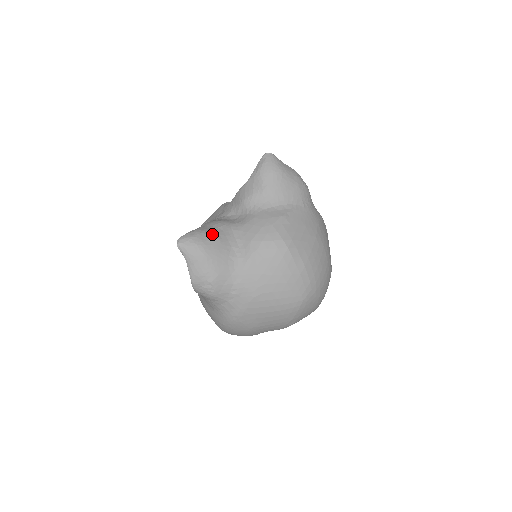
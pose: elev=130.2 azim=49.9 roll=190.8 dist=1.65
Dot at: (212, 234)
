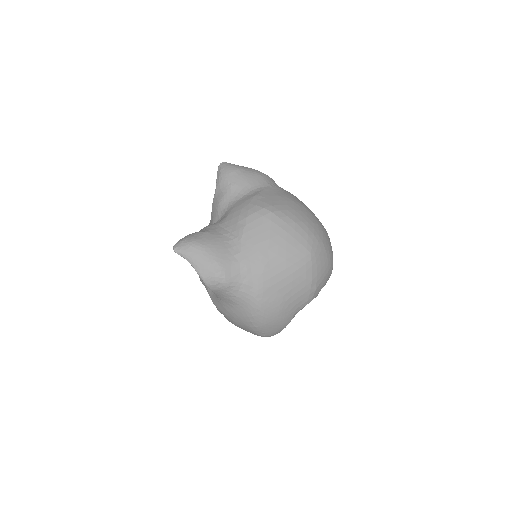
Dot at: (201, 232)
